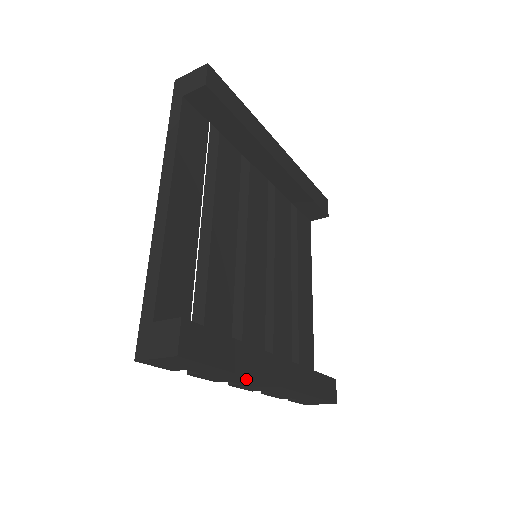
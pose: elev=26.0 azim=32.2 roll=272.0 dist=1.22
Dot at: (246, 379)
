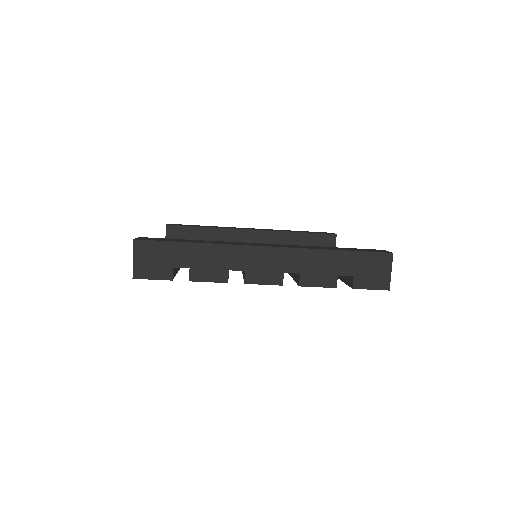
Dot at: (227, 251)
